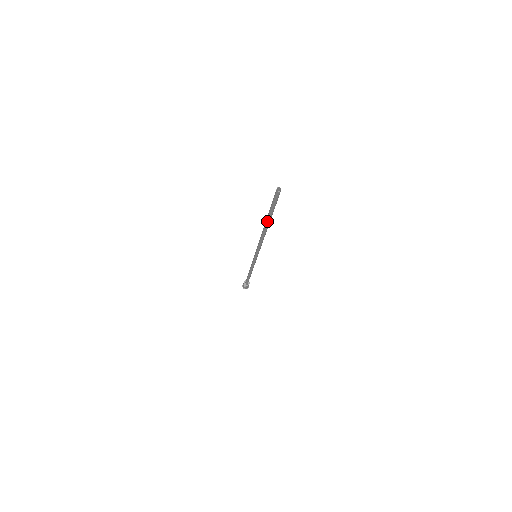
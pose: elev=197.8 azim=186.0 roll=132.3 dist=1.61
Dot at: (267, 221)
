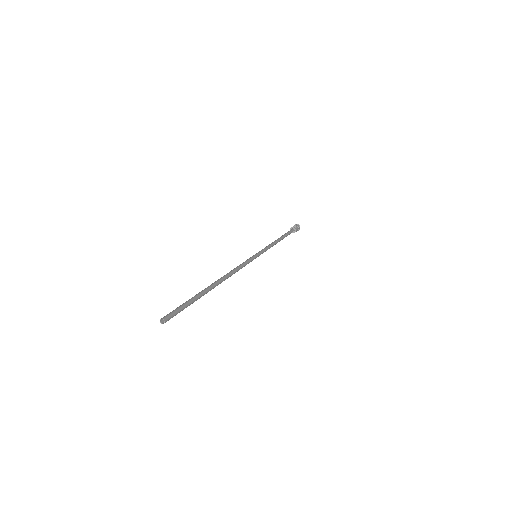
Dot at: (205, 293)
